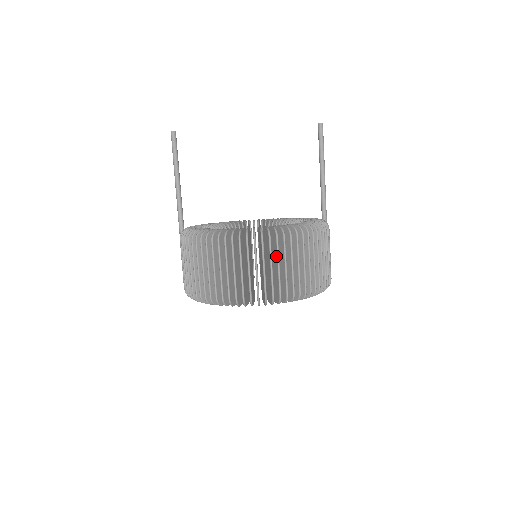
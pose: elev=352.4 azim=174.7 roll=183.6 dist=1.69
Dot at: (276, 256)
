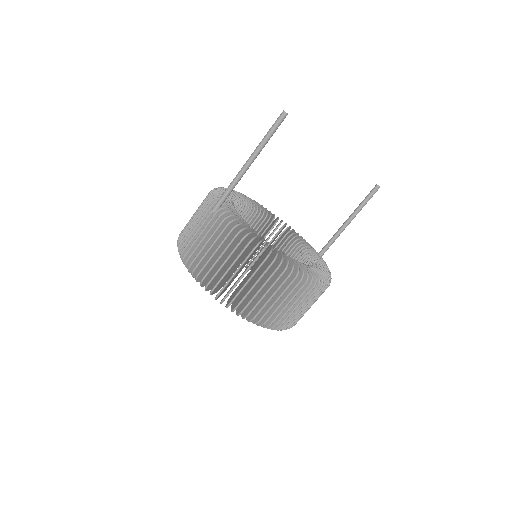
Dot at: (301, 298)
